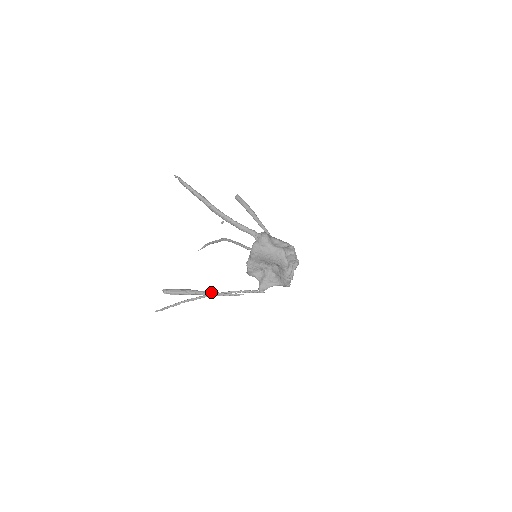
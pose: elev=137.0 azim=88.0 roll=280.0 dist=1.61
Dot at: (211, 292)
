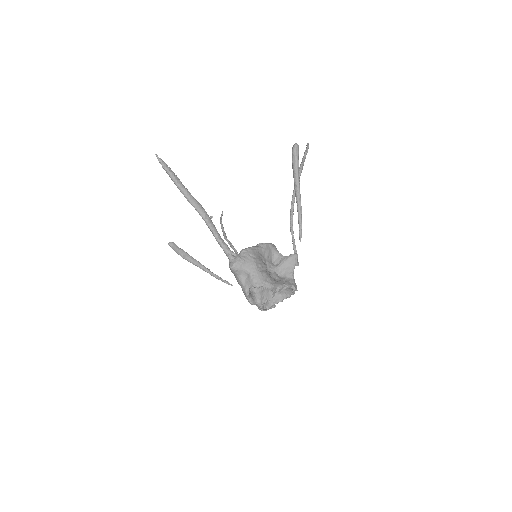
Dot at: (203, 268)
